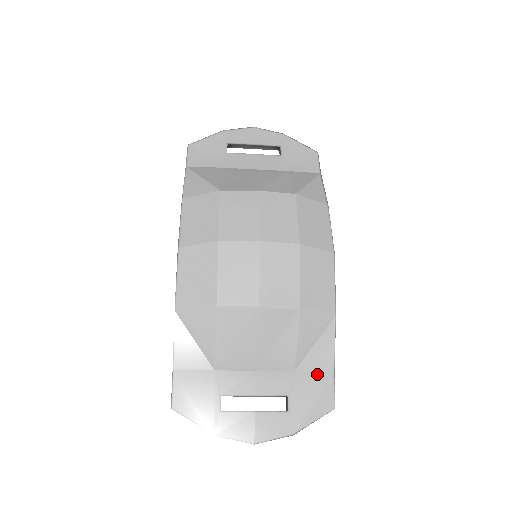
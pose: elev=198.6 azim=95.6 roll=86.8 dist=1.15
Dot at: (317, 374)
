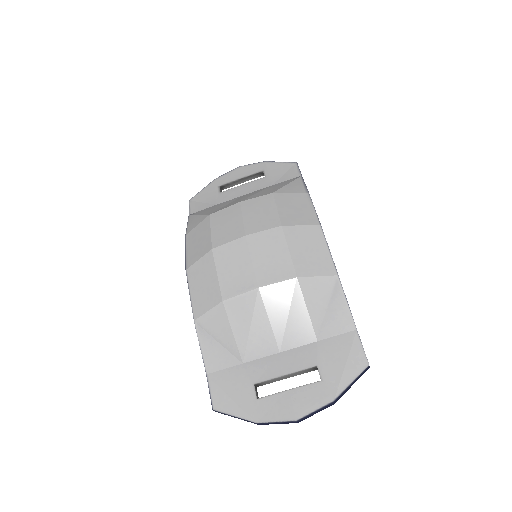
Dot at: (340, 337)
